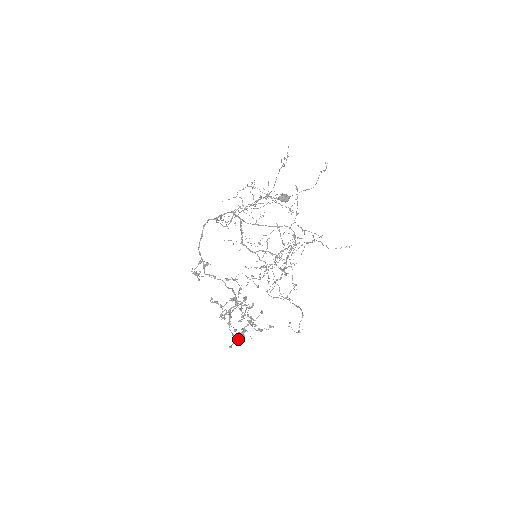
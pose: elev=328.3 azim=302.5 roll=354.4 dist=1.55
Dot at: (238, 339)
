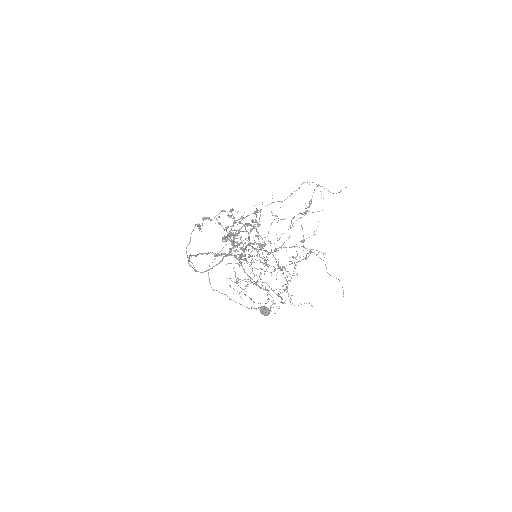
Dot at: (235, 235)
